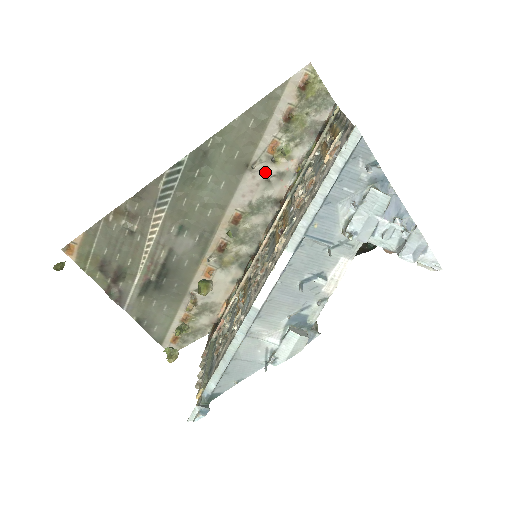
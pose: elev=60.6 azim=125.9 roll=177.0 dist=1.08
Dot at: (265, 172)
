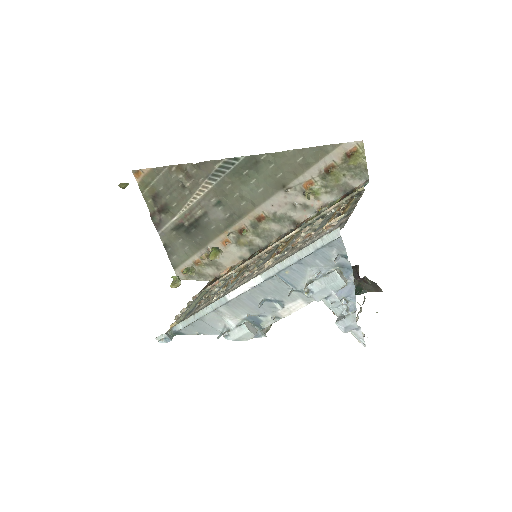
Dot at: (295, 198)
